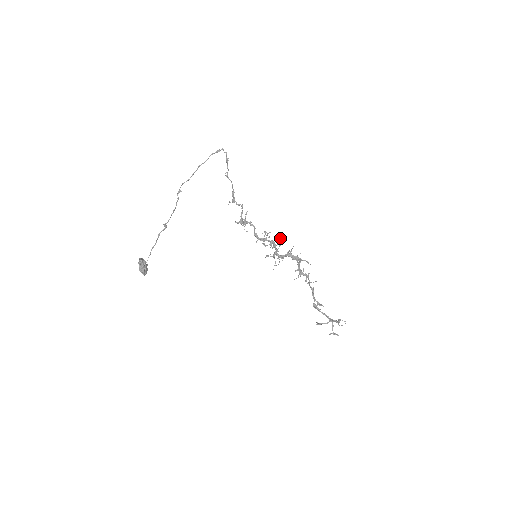
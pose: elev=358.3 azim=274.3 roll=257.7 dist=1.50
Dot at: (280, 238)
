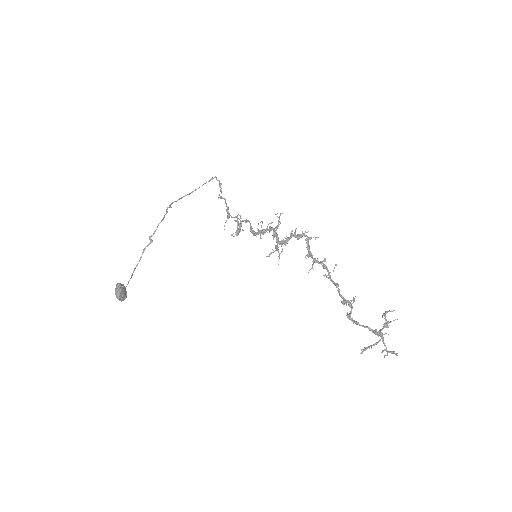
Dot at: (278, 217)
